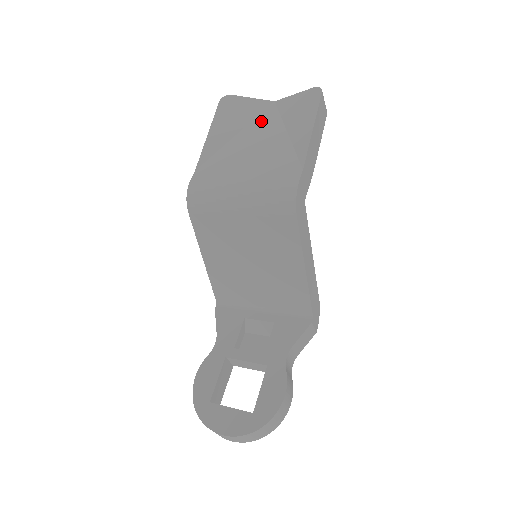
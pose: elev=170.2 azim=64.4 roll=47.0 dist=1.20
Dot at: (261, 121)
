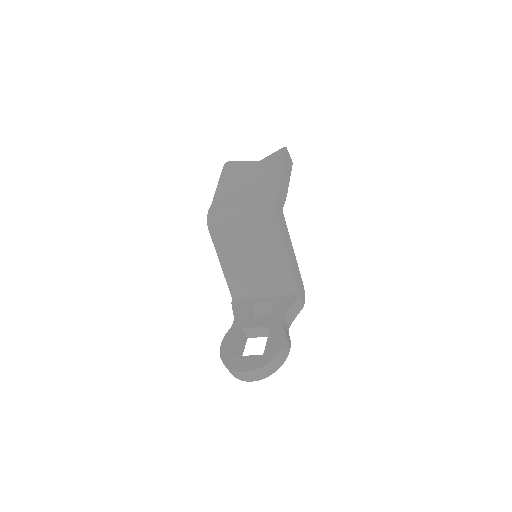
Dot at: (251, 172)
